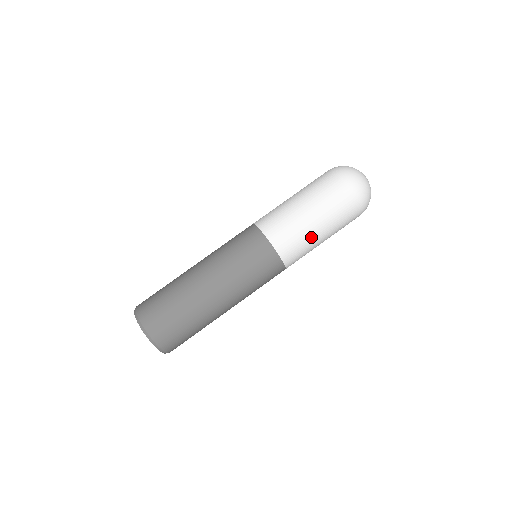
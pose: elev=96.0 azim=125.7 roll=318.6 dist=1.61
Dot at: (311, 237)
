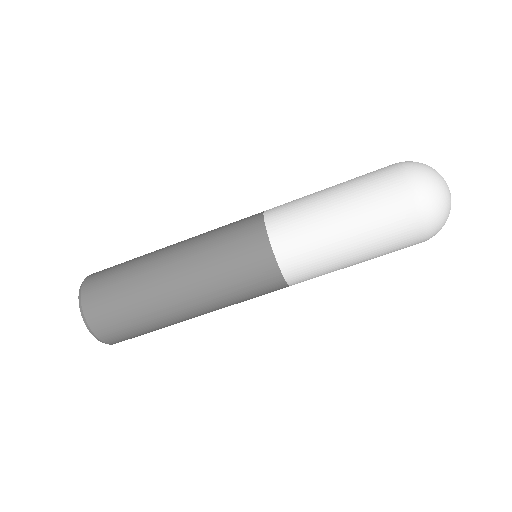
Dot at: (336, 263)
